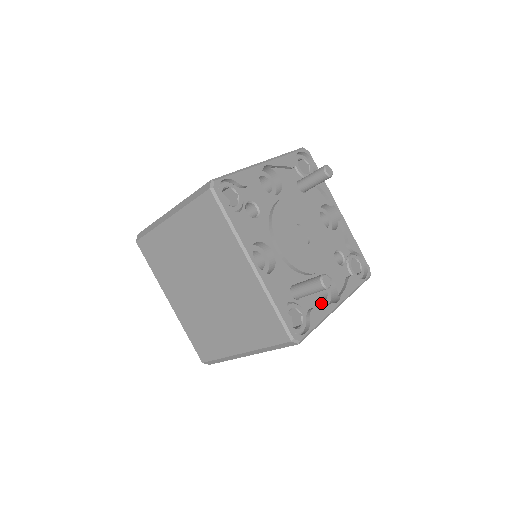
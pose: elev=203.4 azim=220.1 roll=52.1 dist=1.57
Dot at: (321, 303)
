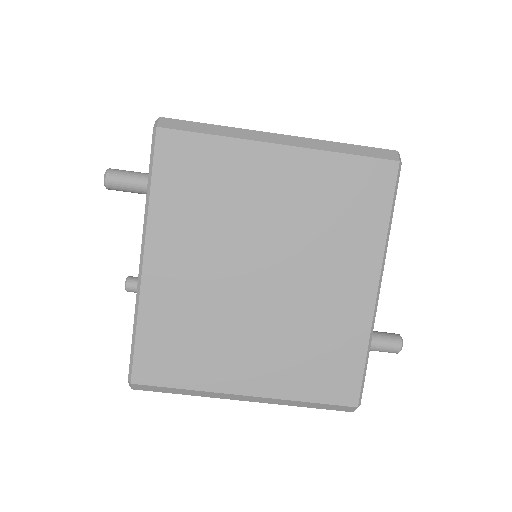
Dot at: occluded
